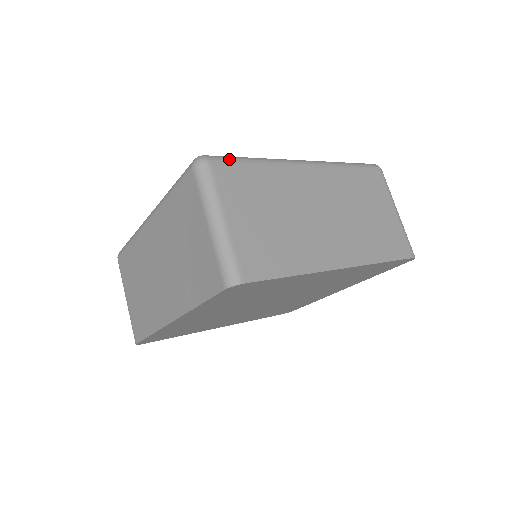
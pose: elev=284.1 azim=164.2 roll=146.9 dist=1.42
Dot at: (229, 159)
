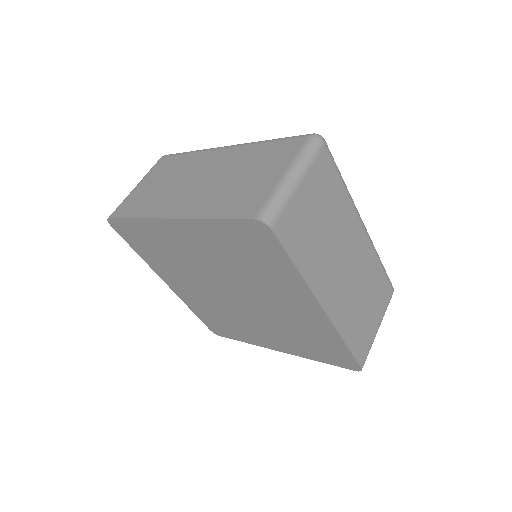
Dot at: occluded
